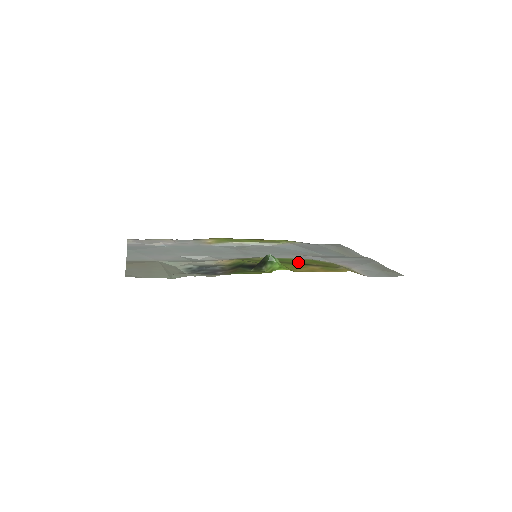
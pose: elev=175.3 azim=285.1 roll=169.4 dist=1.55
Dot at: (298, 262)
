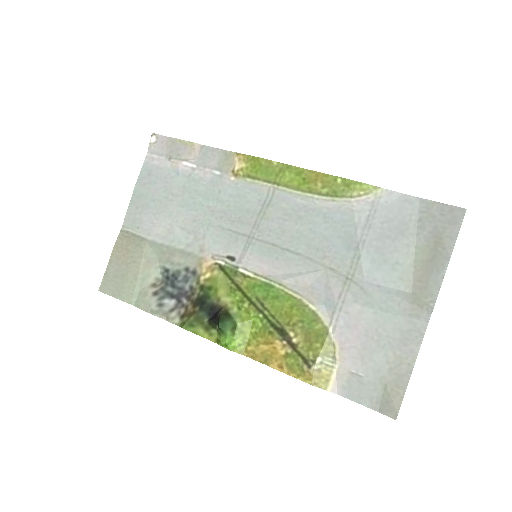
Dot at: (279, 316)
